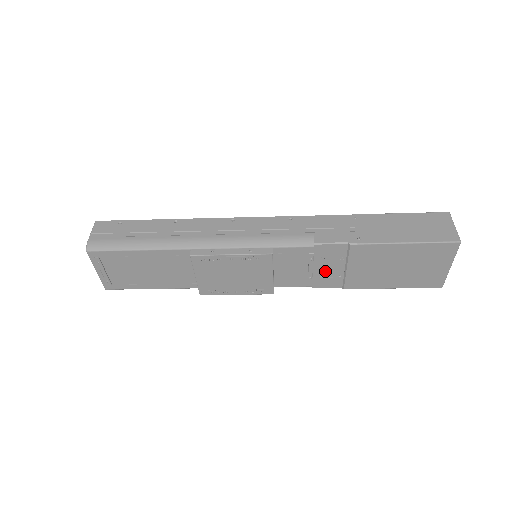
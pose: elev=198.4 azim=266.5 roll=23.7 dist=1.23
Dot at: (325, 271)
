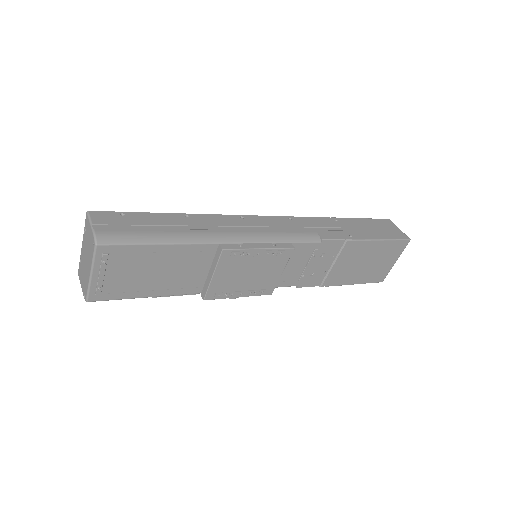
Dot at: (316, 268)
